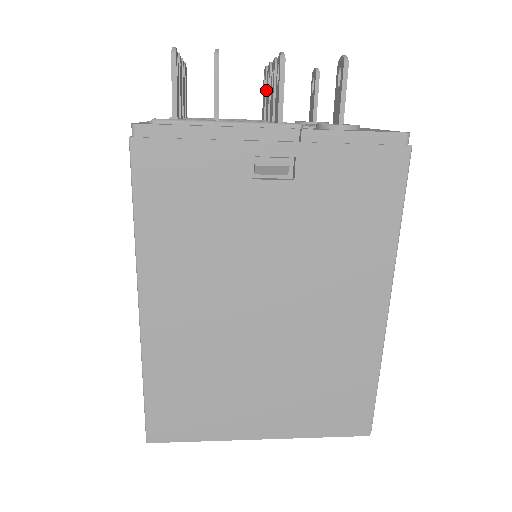
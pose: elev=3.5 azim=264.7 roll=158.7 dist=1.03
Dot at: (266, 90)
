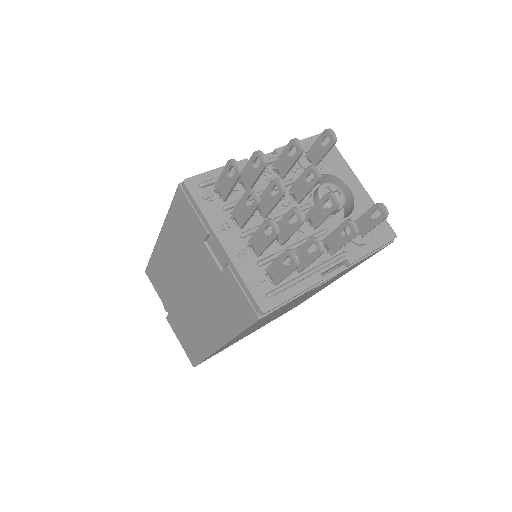
Dot at: (295, 163)
